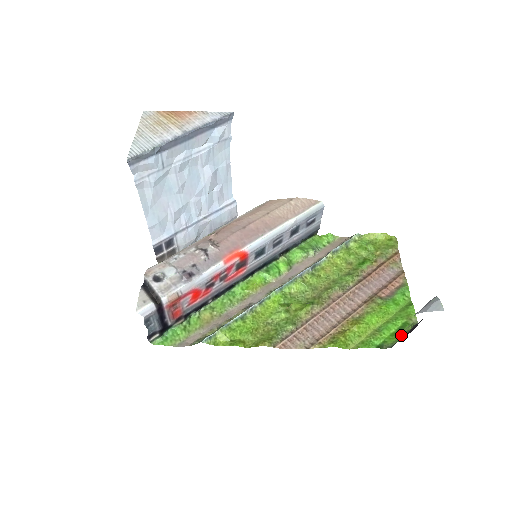
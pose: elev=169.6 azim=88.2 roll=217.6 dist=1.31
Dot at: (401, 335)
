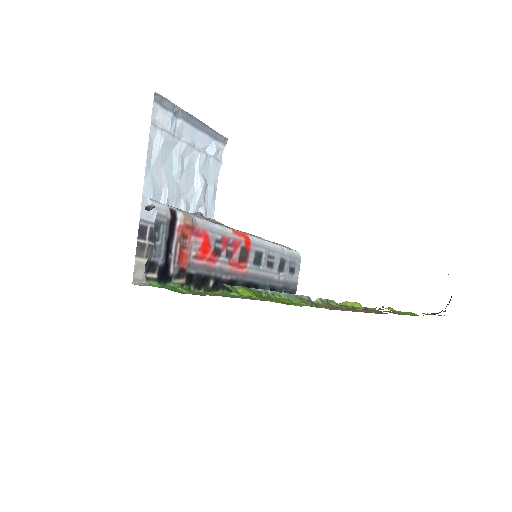
Dot at: occluded
